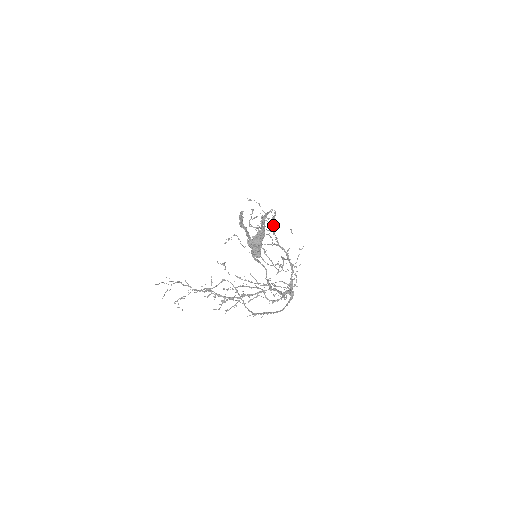
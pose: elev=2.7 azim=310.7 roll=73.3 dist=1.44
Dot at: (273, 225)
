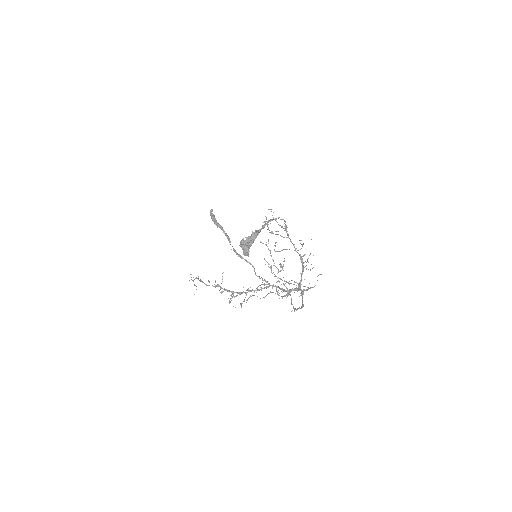
Dot at: occluded
